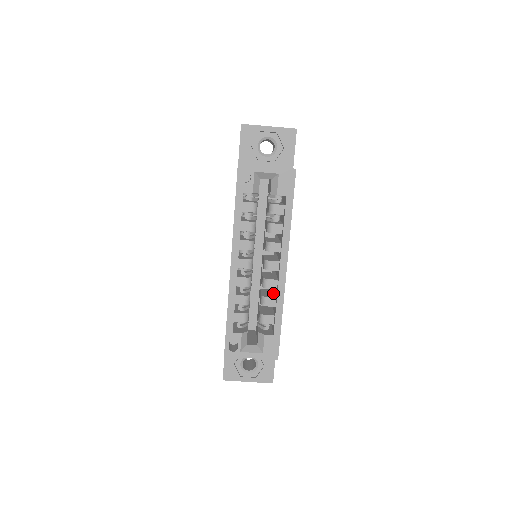
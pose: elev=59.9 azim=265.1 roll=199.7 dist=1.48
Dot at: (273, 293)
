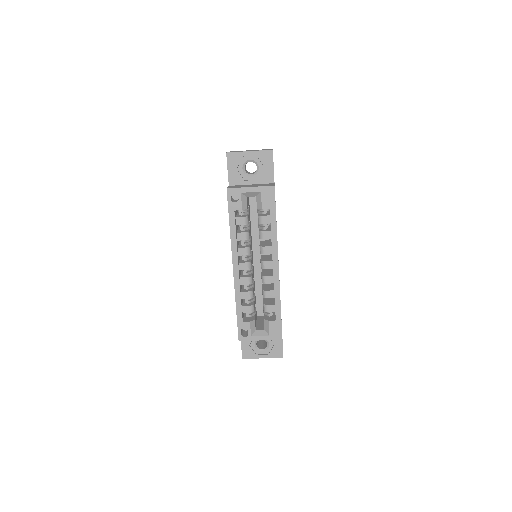
Dot at: (272, 286)
